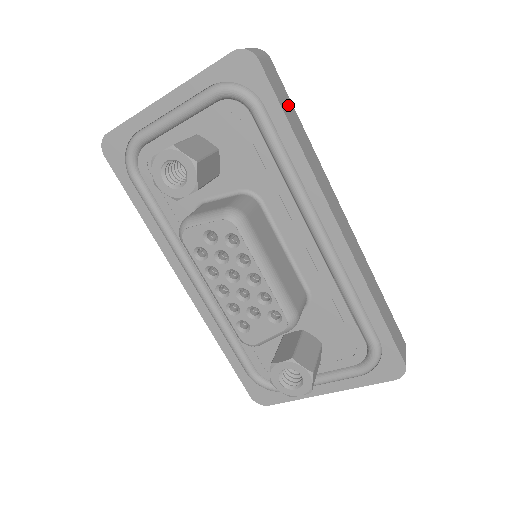
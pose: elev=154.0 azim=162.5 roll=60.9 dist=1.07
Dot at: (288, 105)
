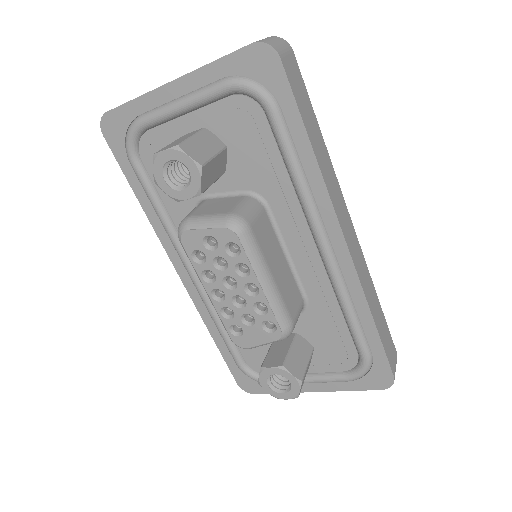
Dot at: (307, 106)
